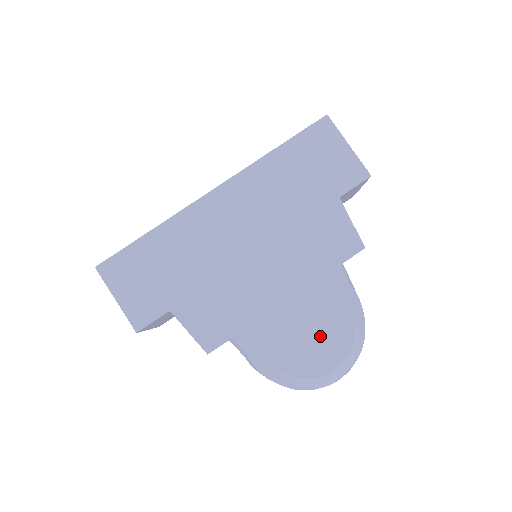
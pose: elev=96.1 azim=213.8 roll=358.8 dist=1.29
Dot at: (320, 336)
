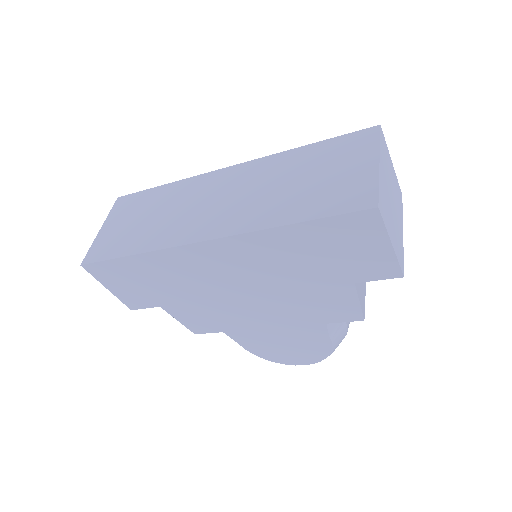
Dot at: (296, 350)
